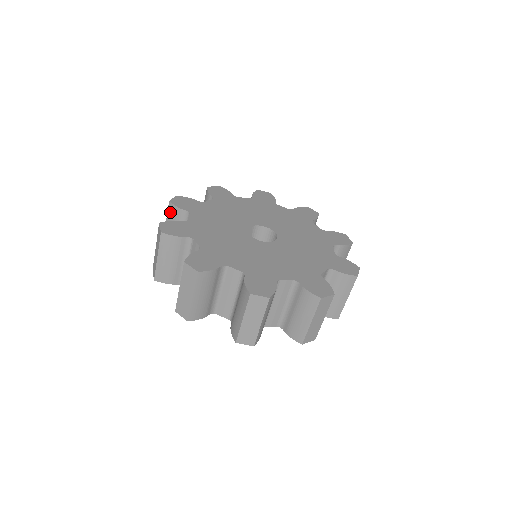
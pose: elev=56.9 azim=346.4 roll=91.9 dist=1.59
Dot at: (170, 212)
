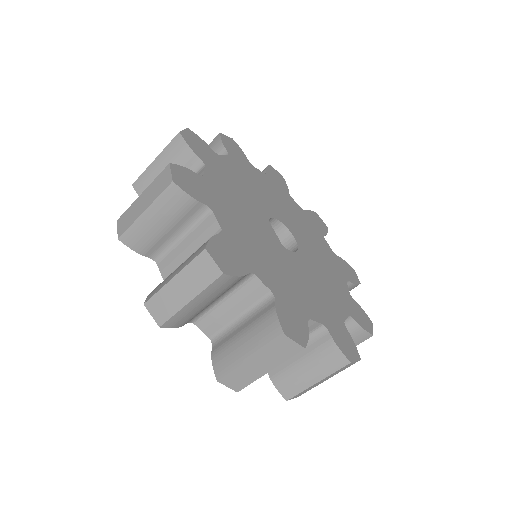
Dot at: (168, 199)
